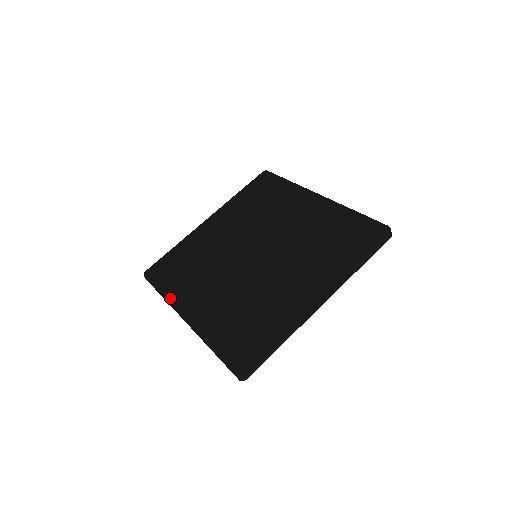
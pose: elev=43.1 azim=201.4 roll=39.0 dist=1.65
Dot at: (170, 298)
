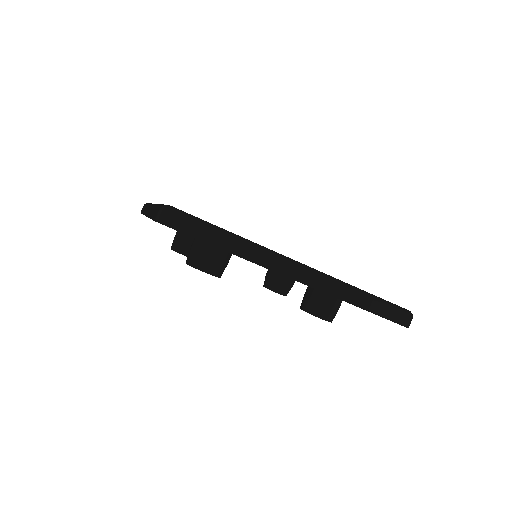
Dot at: occluded
